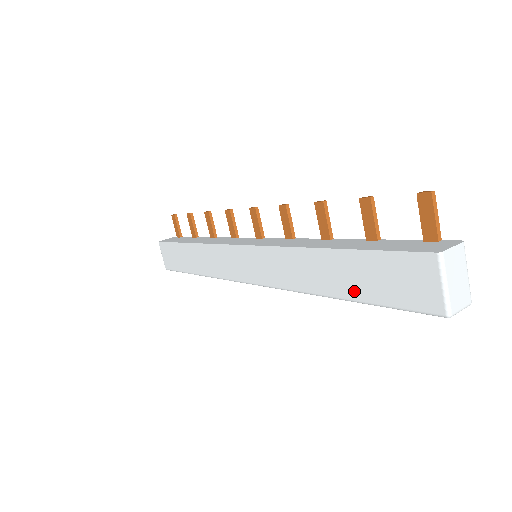
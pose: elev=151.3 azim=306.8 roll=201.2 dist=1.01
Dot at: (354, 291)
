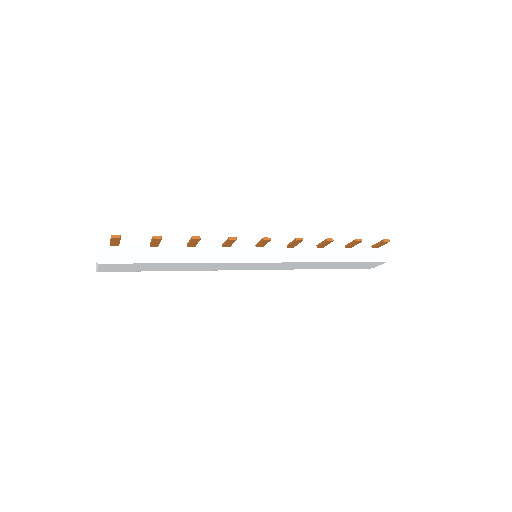
Dot at: (338, 268)
